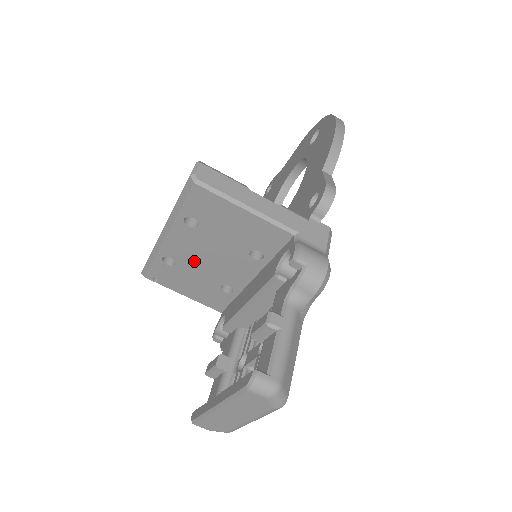
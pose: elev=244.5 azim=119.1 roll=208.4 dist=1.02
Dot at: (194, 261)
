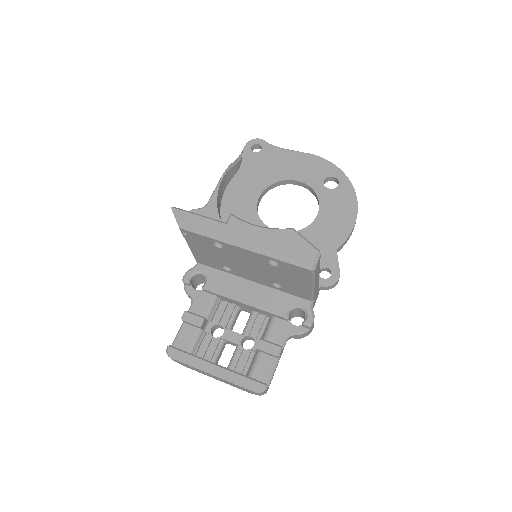
Dot at: (235, 258)
